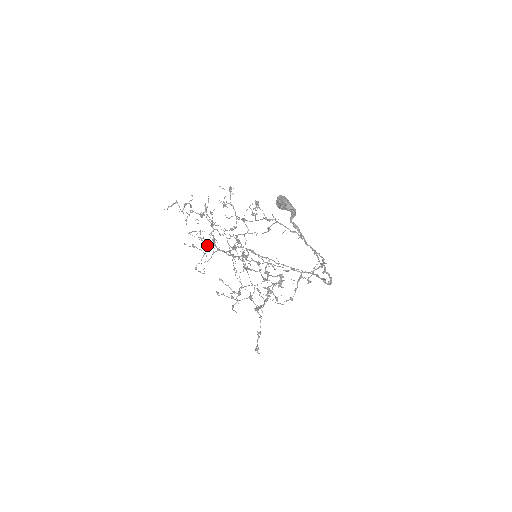
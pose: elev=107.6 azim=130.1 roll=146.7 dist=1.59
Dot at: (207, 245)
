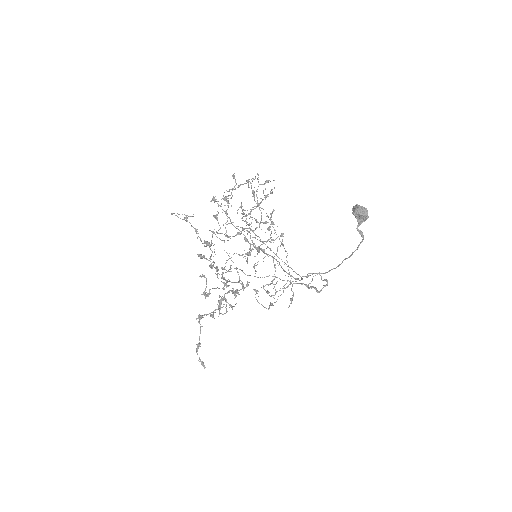
Dot at: (197, 233)
